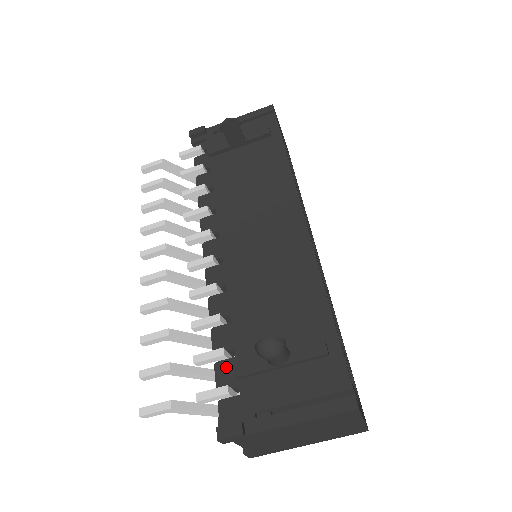
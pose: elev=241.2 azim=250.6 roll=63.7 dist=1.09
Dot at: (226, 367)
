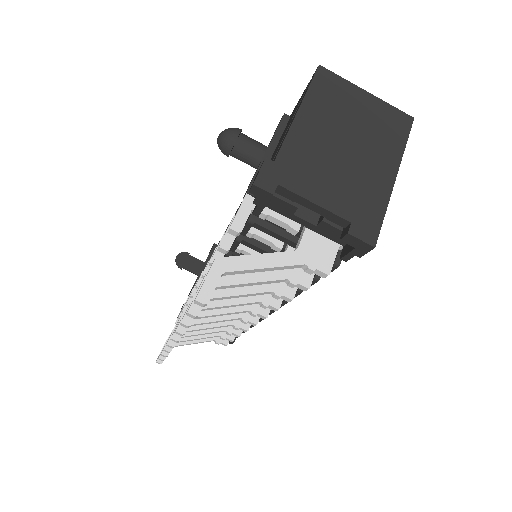
Dot at: occluded
